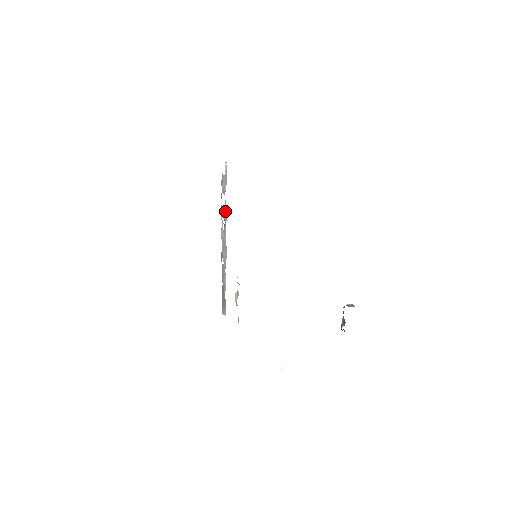
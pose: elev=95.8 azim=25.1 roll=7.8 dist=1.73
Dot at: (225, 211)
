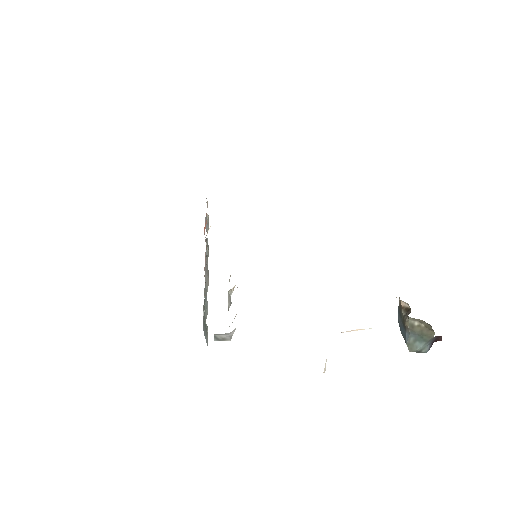
Dot at: (207, 245)
